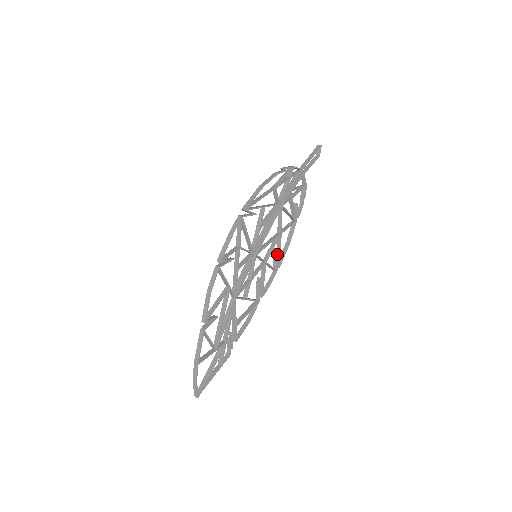
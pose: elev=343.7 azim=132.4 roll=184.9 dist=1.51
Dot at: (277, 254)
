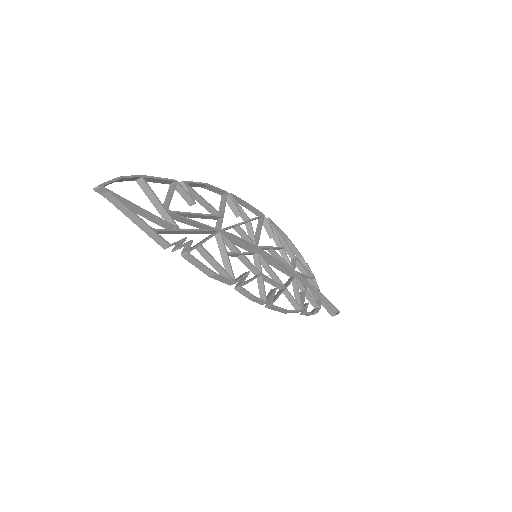
Dot at: (274, 292)
